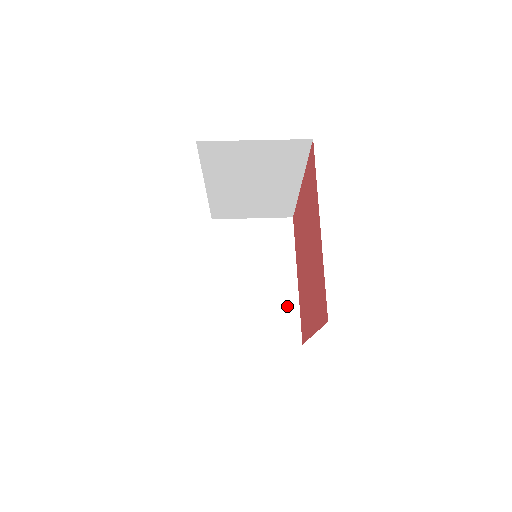
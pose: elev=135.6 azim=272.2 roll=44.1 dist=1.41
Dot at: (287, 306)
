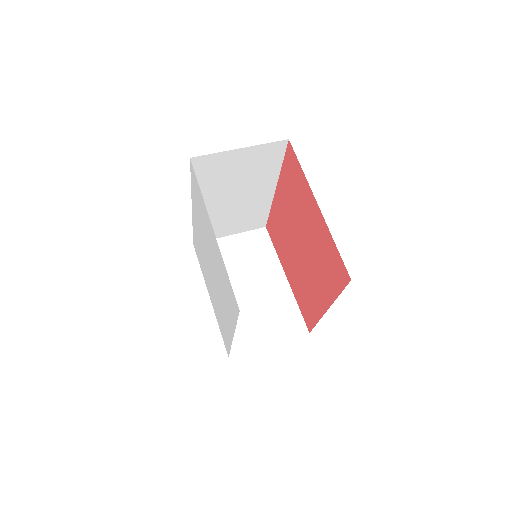
Dot at: (285, 303)
